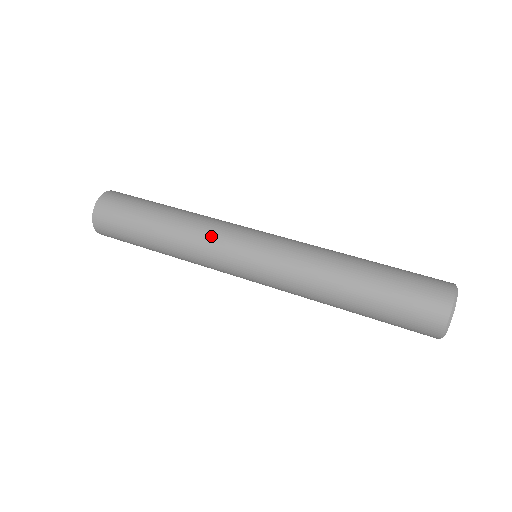
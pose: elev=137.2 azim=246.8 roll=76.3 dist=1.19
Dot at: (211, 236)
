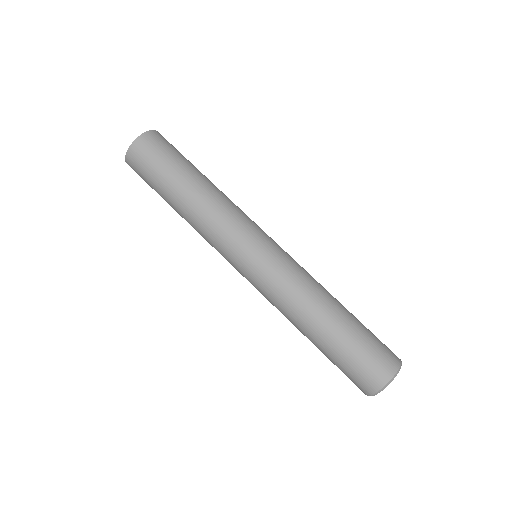
Dot at: (214, 239)
